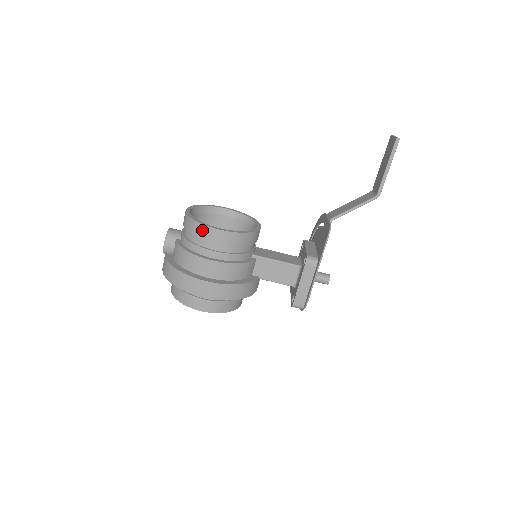
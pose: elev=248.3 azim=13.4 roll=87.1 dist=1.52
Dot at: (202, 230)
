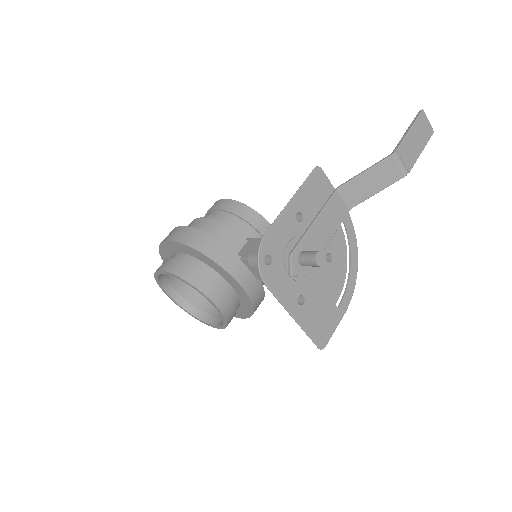
Dot at: occluded
